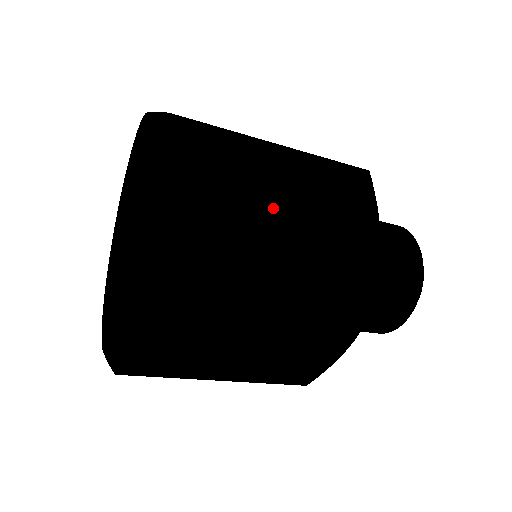
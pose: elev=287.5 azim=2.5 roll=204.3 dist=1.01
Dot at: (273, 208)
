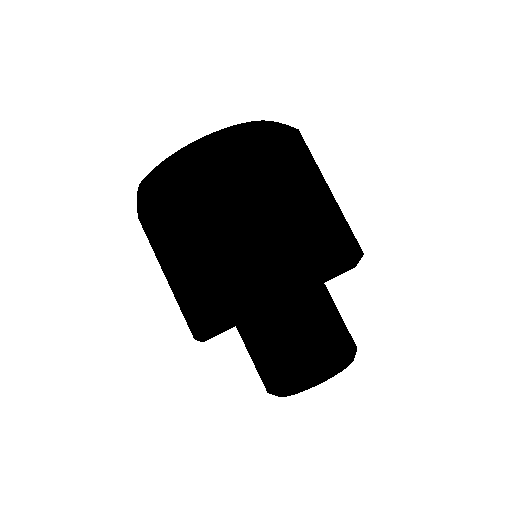
Dot at: (307, 192)
